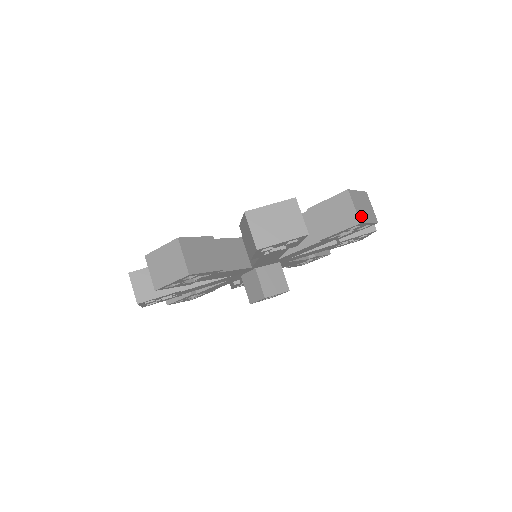
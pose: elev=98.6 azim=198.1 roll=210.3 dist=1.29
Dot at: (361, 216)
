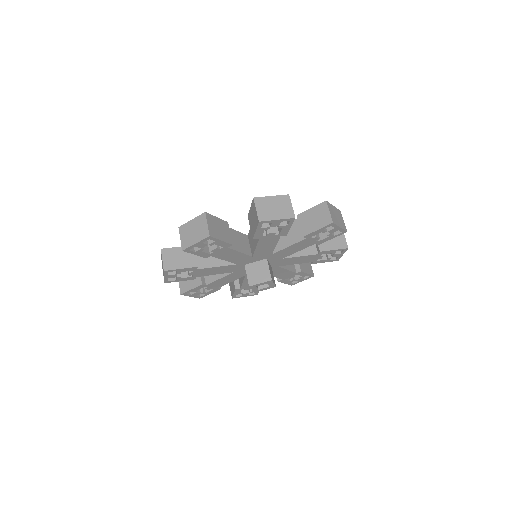
Dot at: (264, 216)
